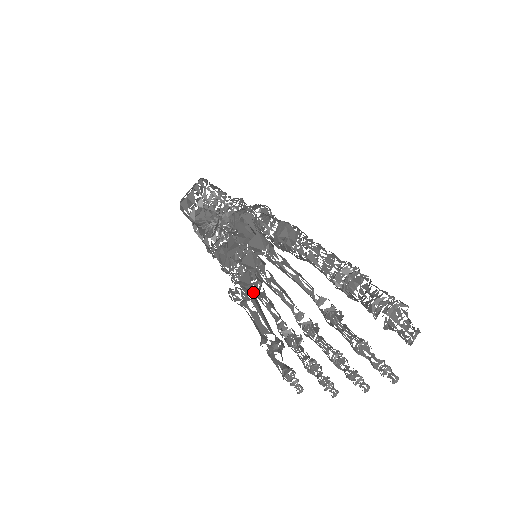
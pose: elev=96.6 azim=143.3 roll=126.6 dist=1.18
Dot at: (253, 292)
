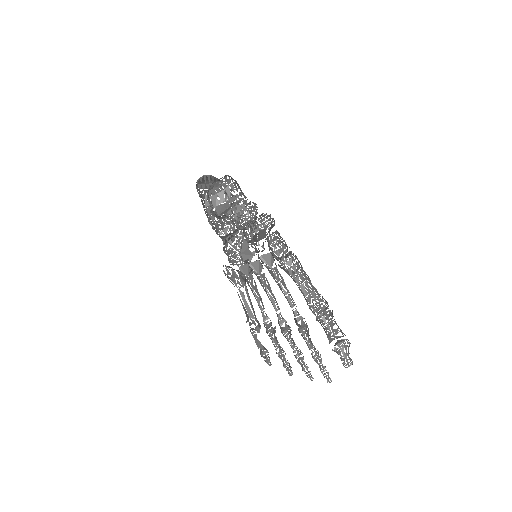
Dot at: (247, 281)
